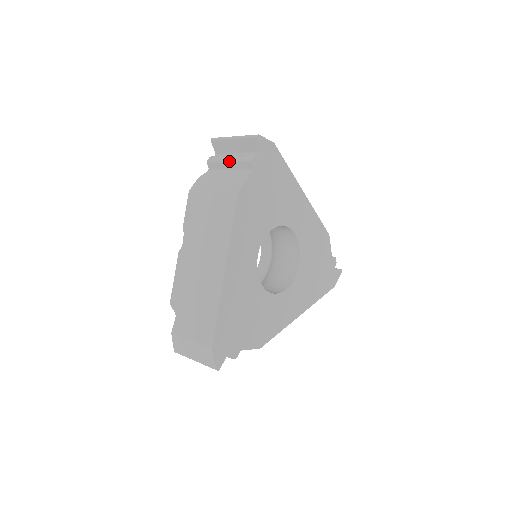
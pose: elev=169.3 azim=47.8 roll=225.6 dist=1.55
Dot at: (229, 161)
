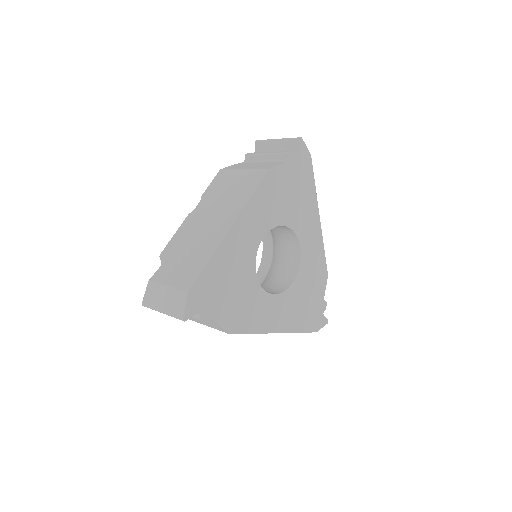
Dot at: (267, 153)
